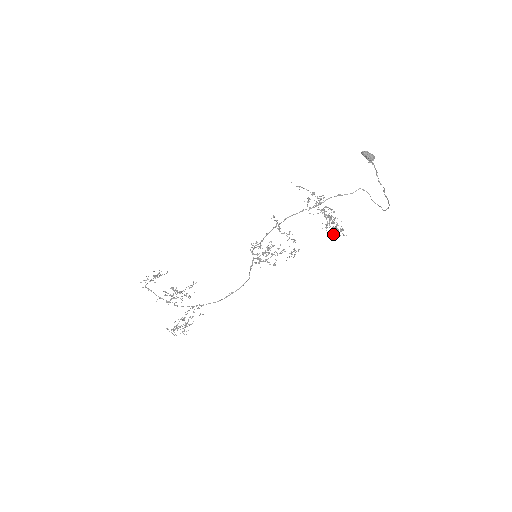
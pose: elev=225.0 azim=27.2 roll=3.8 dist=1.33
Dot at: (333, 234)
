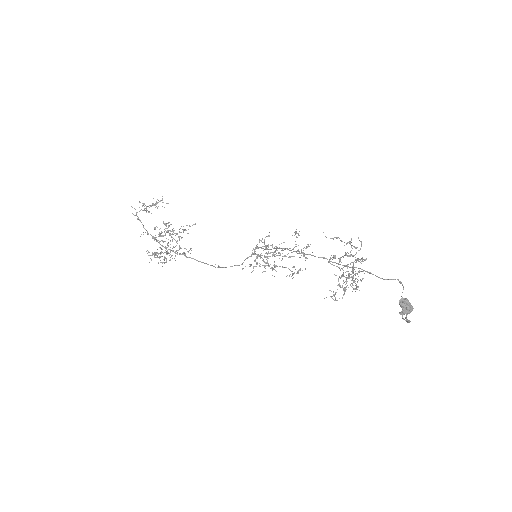
Dot at: (337, 300)
